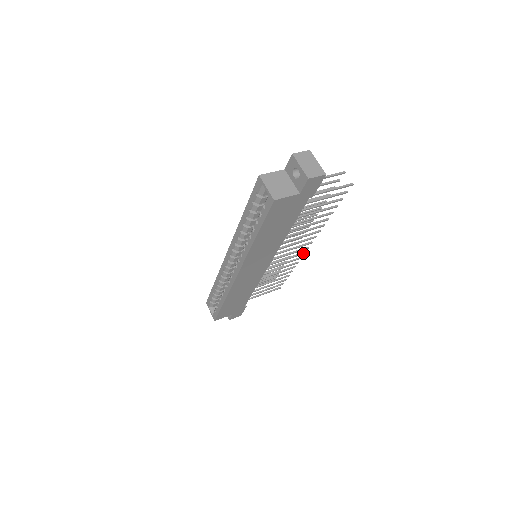
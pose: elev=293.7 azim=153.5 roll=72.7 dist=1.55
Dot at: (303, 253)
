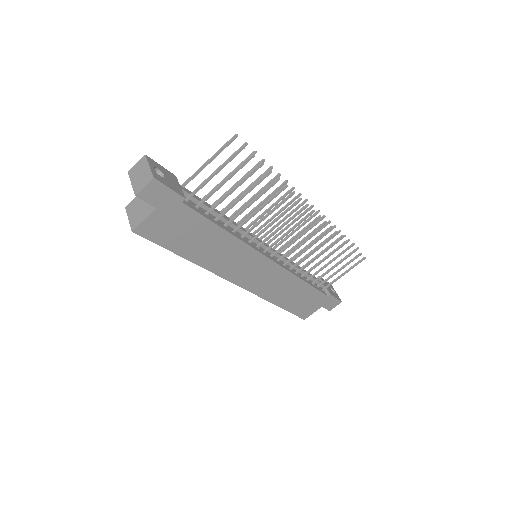
Dot at: (323, 224)
